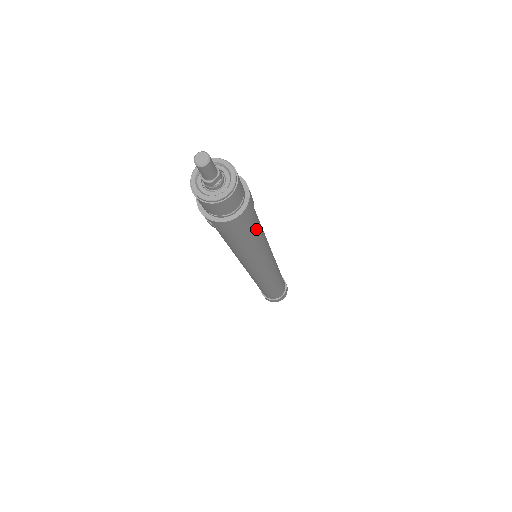
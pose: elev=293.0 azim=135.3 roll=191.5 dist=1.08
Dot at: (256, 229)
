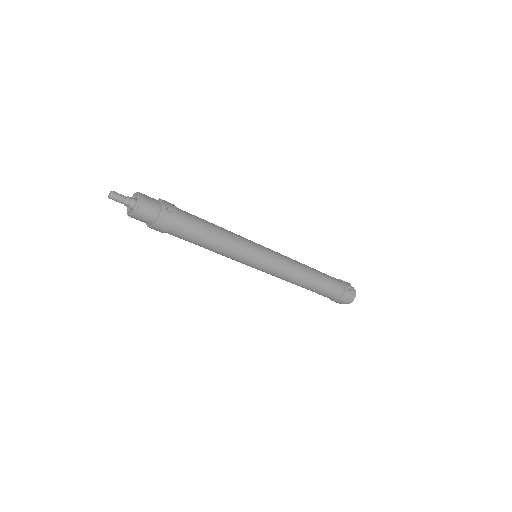
Dot at: (194, 238)
